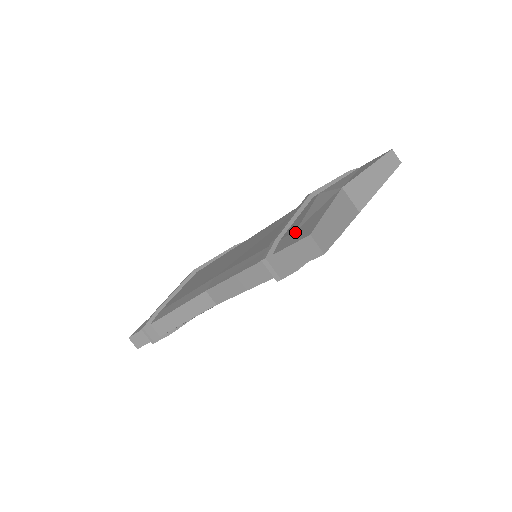
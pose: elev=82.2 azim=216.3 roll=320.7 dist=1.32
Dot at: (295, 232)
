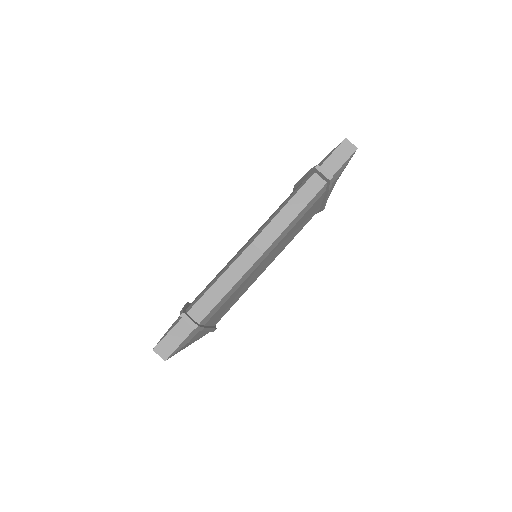
Dot at: (324, 158)
